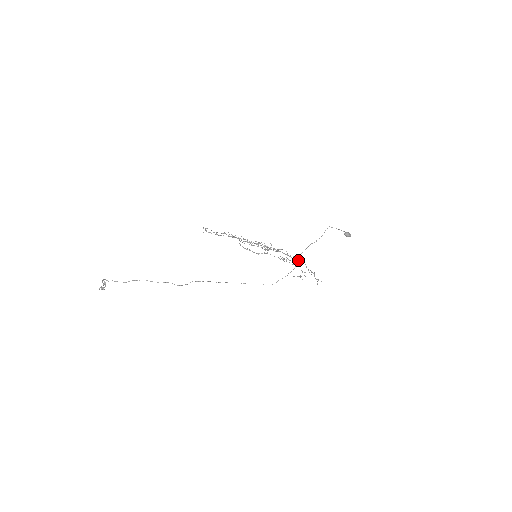
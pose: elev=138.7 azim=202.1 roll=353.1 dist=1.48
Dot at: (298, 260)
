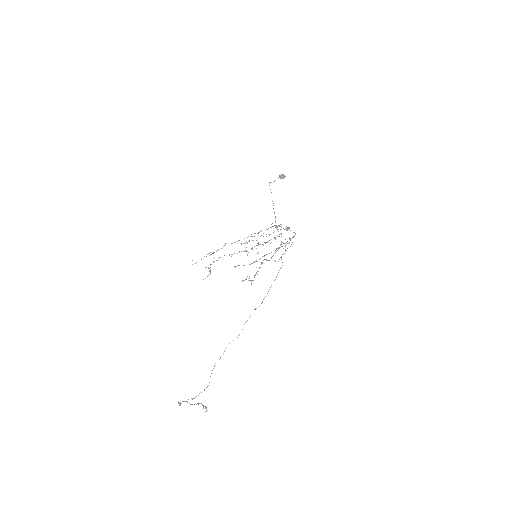
Dot at: occluded
